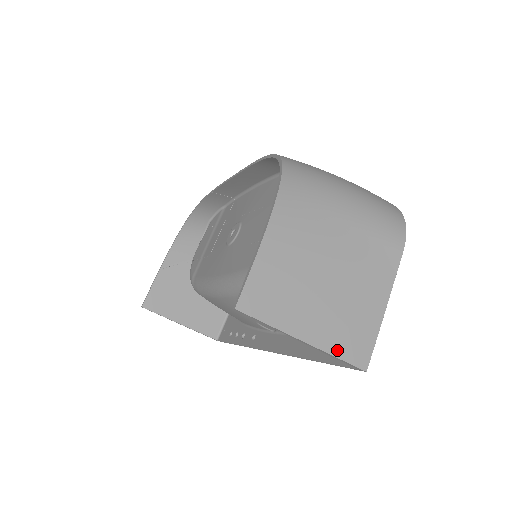
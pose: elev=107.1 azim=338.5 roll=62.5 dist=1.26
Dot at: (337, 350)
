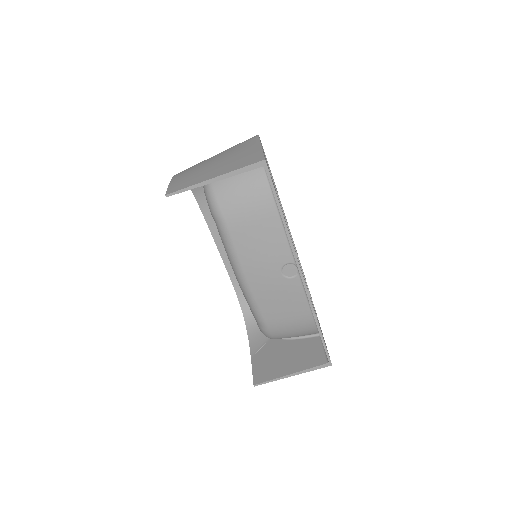
Dot at: (238, 168)
